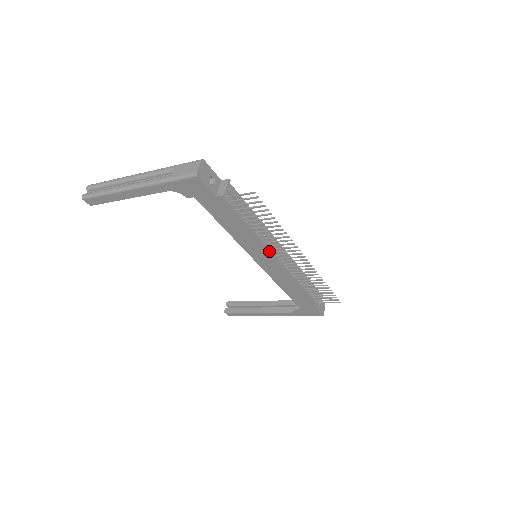
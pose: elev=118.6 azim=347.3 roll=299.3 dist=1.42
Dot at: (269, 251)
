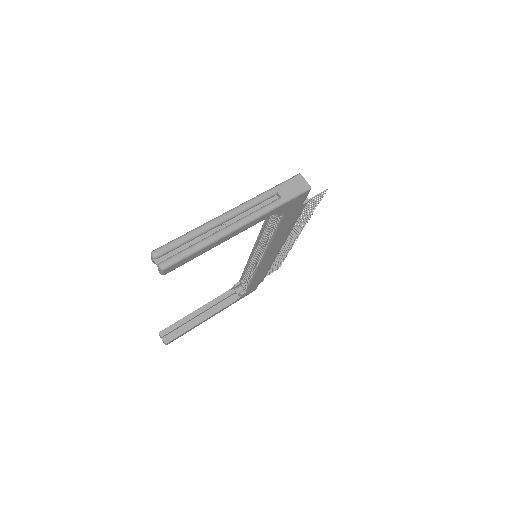
Dot at: occluded
